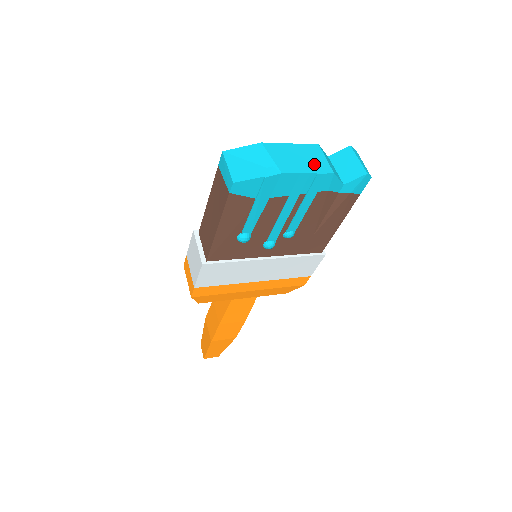
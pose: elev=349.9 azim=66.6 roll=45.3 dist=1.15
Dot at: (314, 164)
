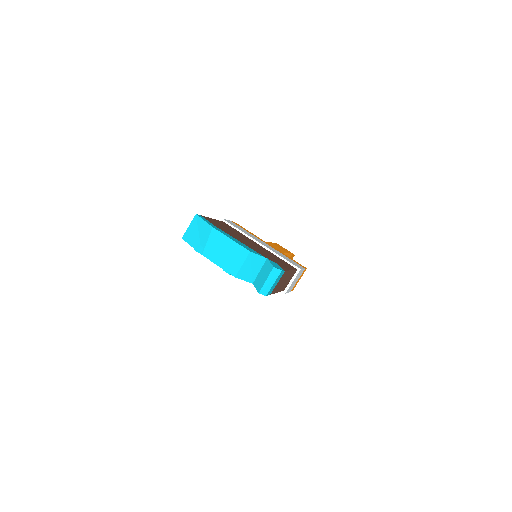
Dot at: (229, 263)
